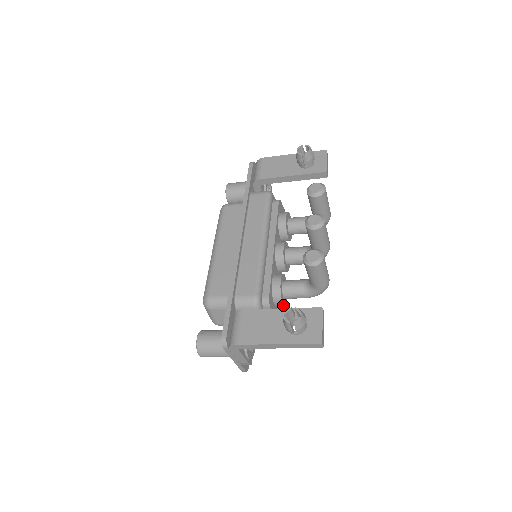
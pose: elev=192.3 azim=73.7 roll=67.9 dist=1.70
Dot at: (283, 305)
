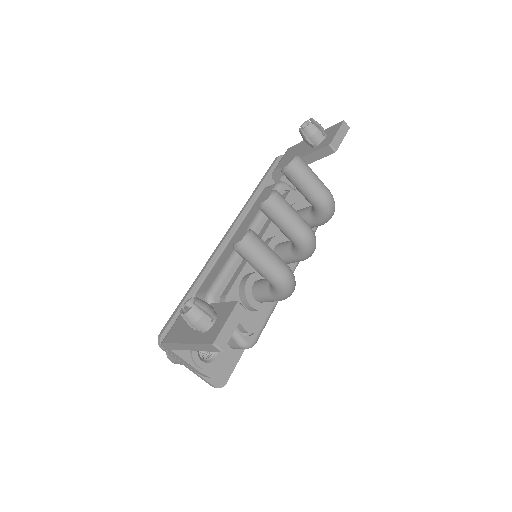
Dot at: (256, 310)
